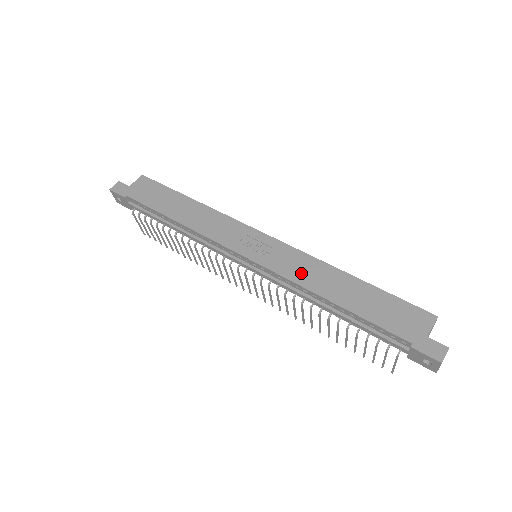
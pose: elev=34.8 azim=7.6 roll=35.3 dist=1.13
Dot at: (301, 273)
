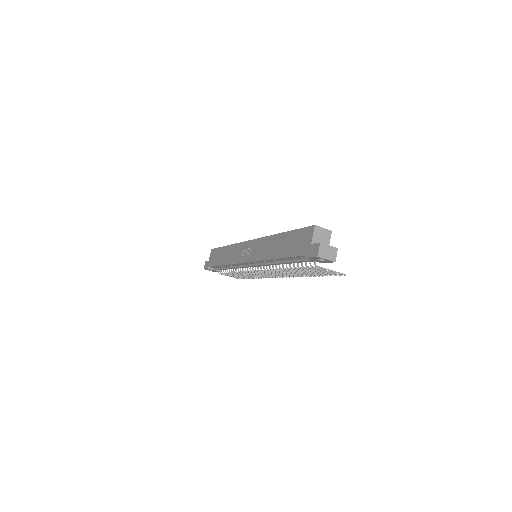
Dot at: (263, 252)
